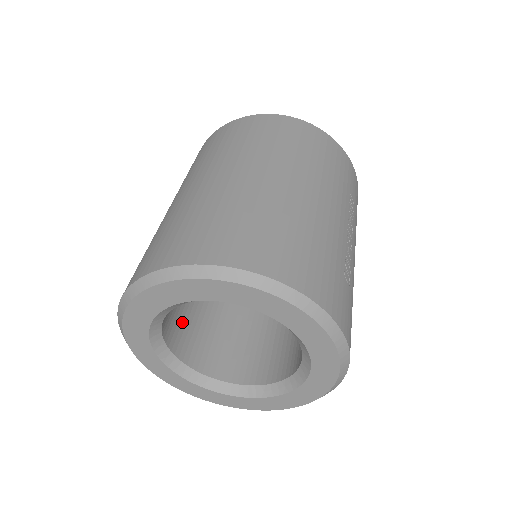
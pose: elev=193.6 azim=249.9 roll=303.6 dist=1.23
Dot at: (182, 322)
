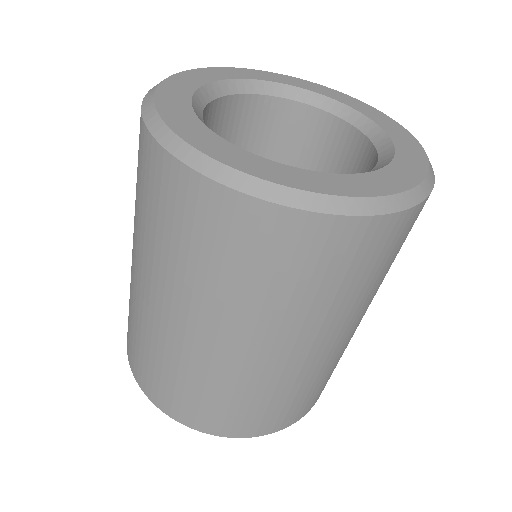
Dot at: occluded
